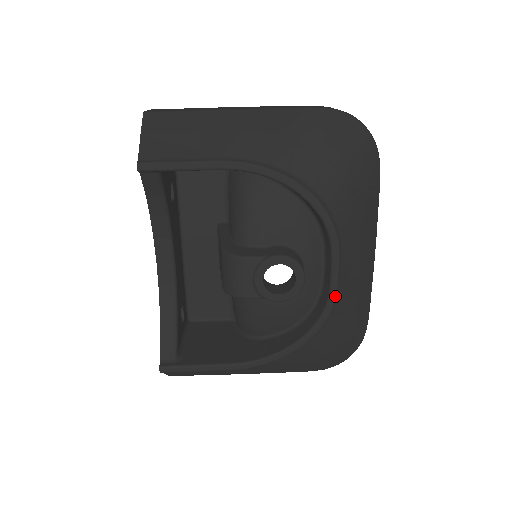
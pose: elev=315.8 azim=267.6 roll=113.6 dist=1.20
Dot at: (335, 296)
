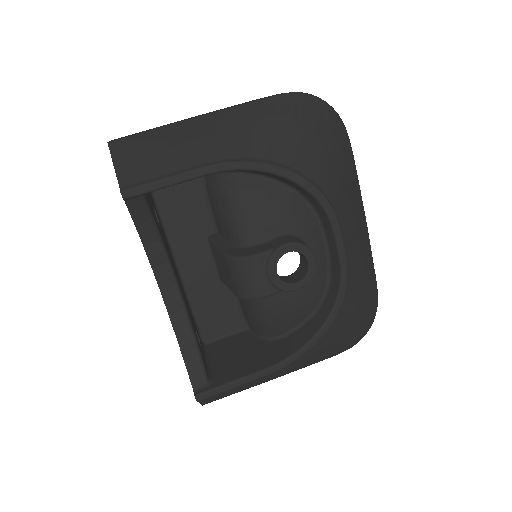
Dot at: (346, 269)
